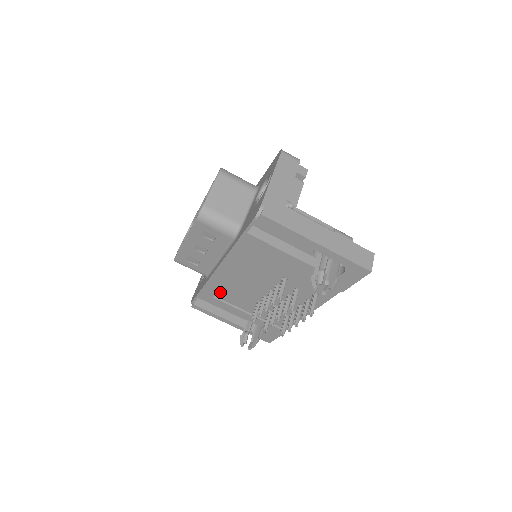
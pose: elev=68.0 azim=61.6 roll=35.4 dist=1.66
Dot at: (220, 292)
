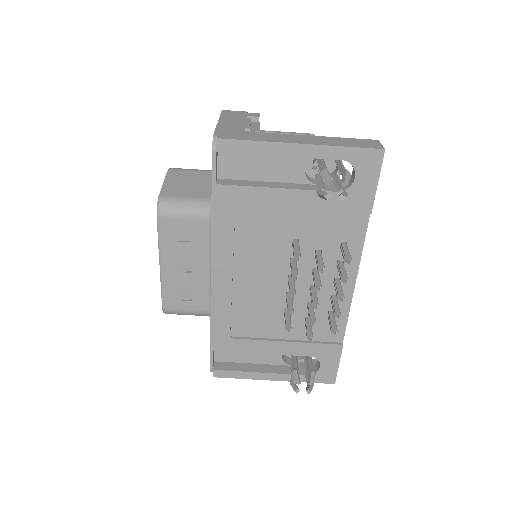
Dot at: (234, 324)
